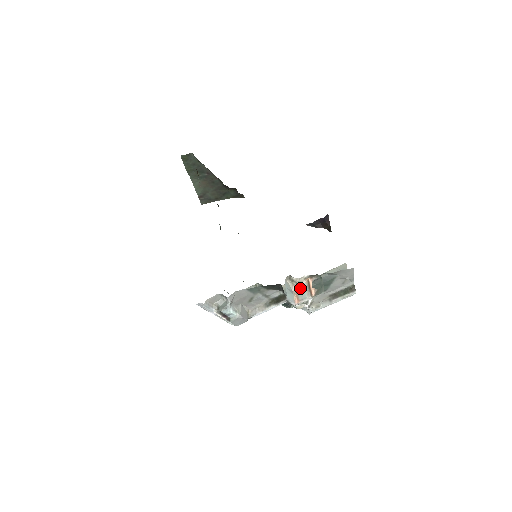
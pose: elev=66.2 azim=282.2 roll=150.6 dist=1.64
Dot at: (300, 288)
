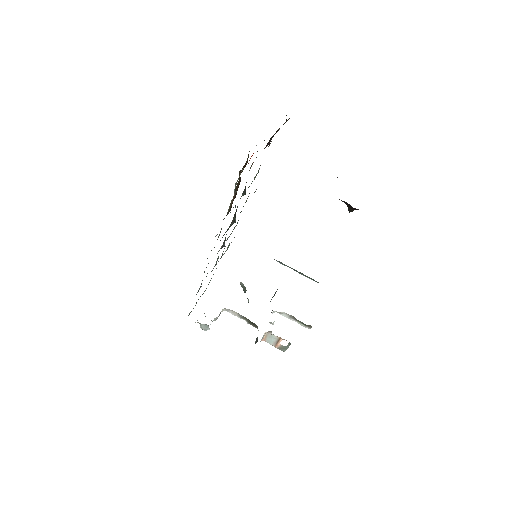
Dot at: (271, 337)
